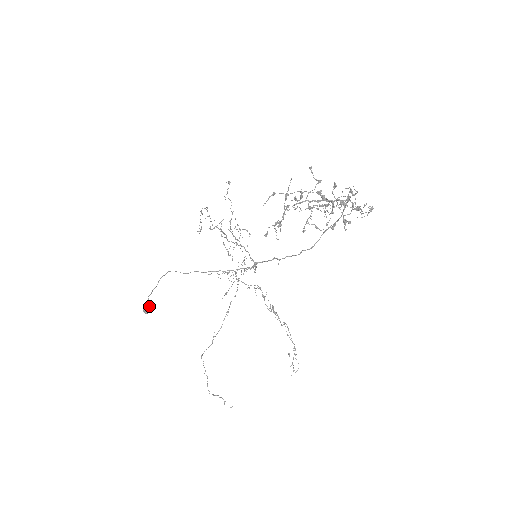
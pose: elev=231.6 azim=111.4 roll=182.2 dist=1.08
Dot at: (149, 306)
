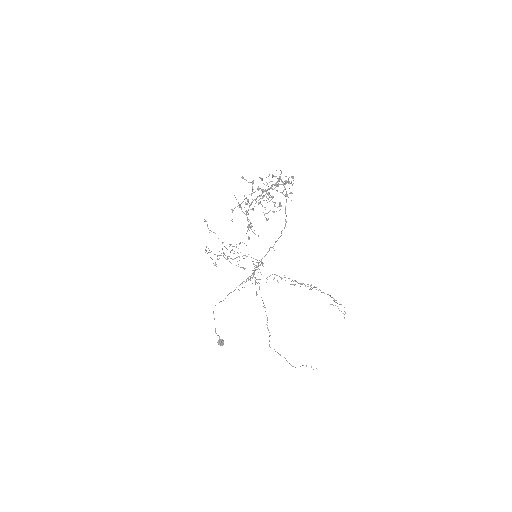
Dot at: (221, 339)
